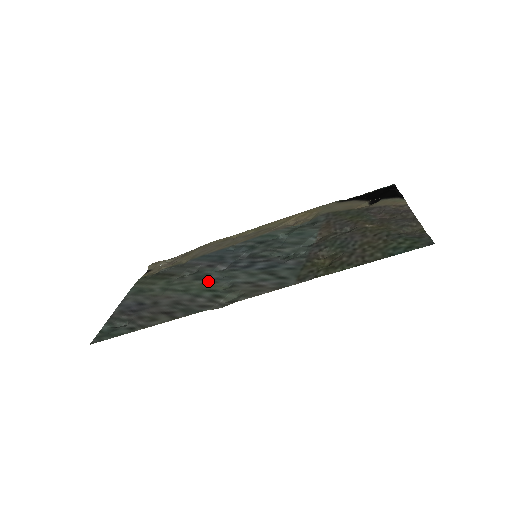
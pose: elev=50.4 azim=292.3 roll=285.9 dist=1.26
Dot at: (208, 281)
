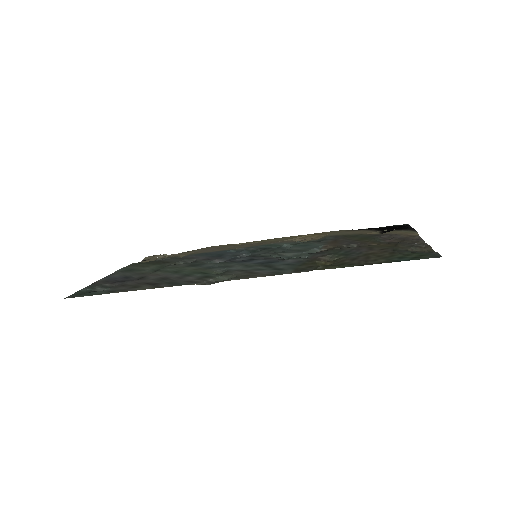
Dot at: (202, 267)
